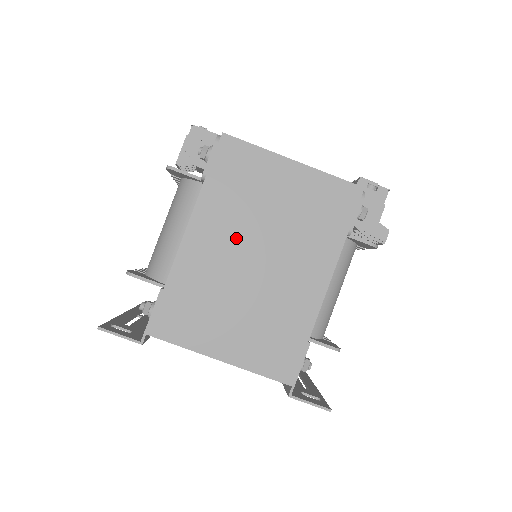
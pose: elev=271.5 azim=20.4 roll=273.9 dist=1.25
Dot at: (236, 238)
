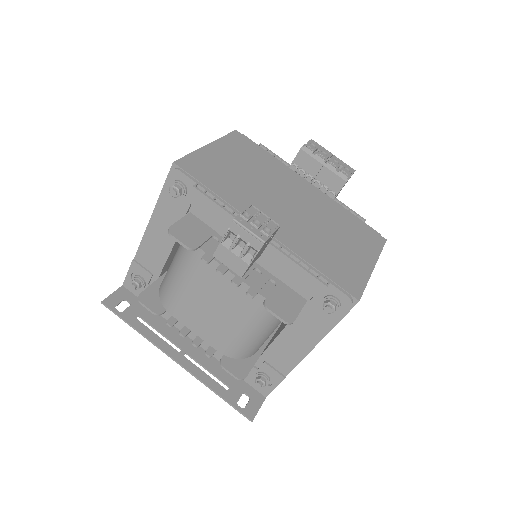
Dot at: occluded
